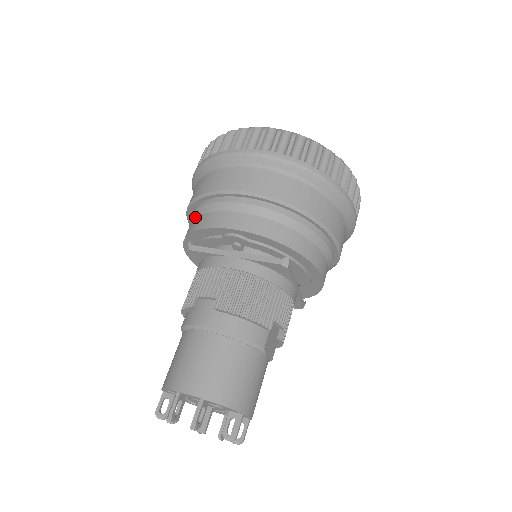
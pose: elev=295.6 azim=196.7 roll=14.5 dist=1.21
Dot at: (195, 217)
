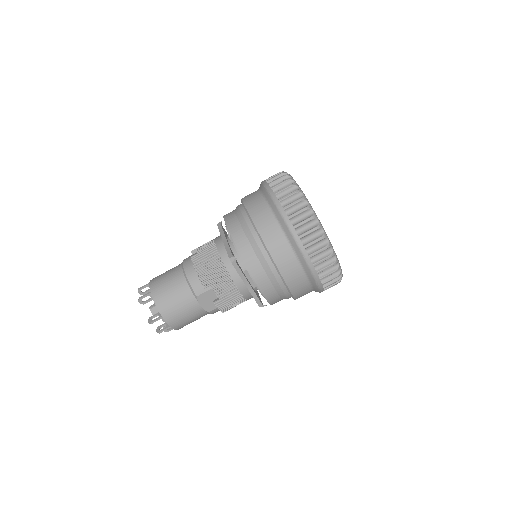
Dot at: occluded
